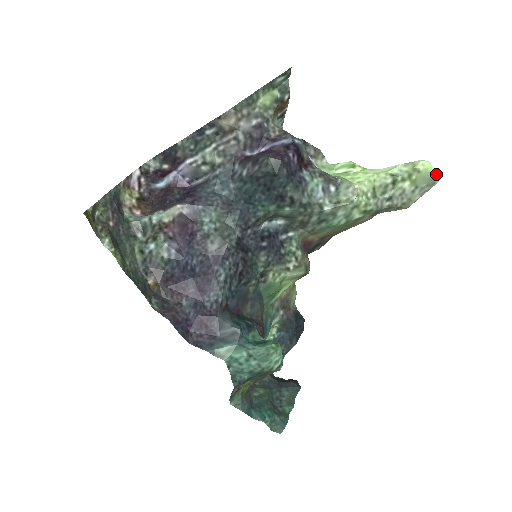
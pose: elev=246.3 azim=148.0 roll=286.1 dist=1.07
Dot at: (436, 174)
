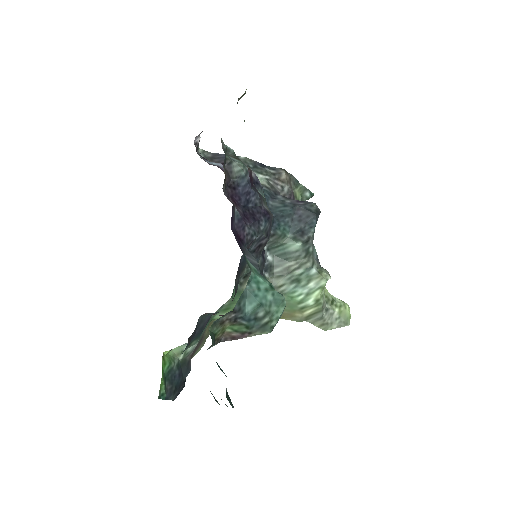
Dot at: occluded
